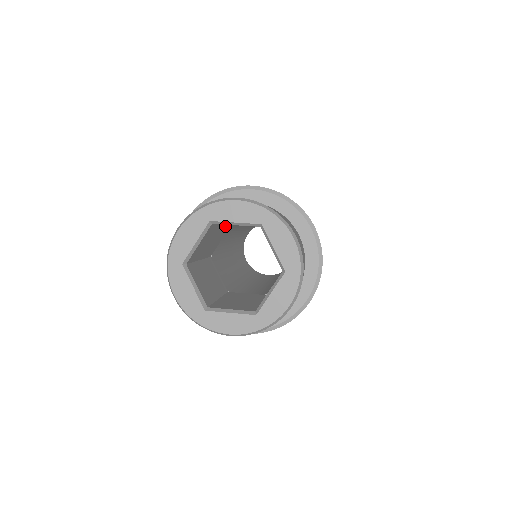
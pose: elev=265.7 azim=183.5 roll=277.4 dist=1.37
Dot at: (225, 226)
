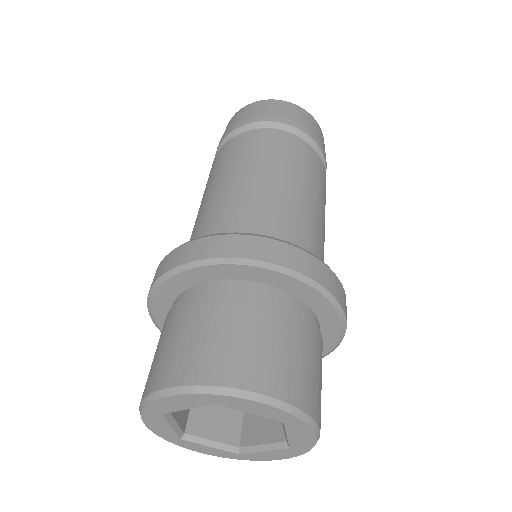
Dot at: occluded
